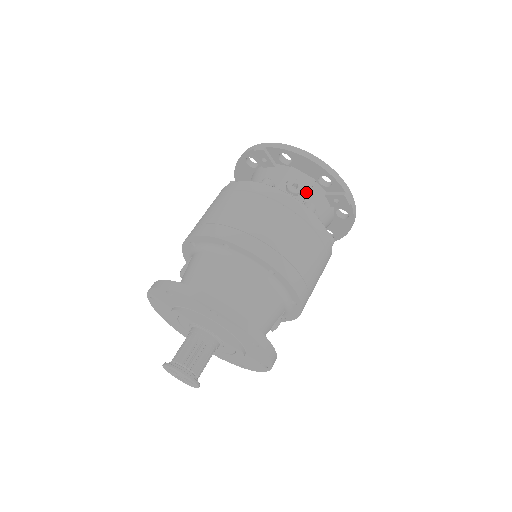
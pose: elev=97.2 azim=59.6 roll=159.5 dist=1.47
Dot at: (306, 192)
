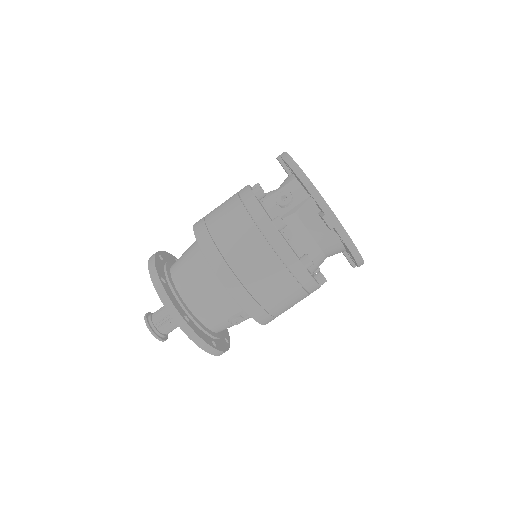
Dot at: (292, 206)
